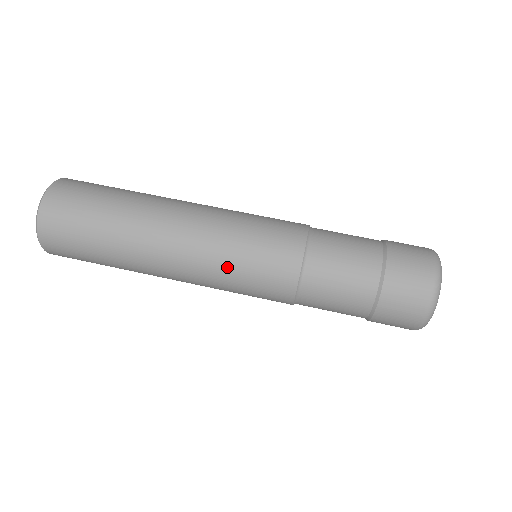
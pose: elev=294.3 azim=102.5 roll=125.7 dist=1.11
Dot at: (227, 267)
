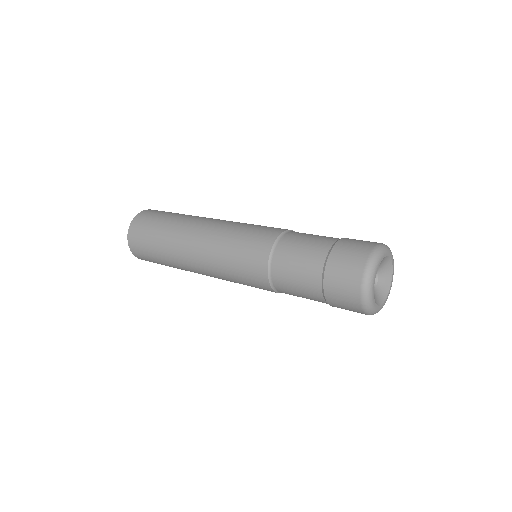
Dot at: (237, 227)
